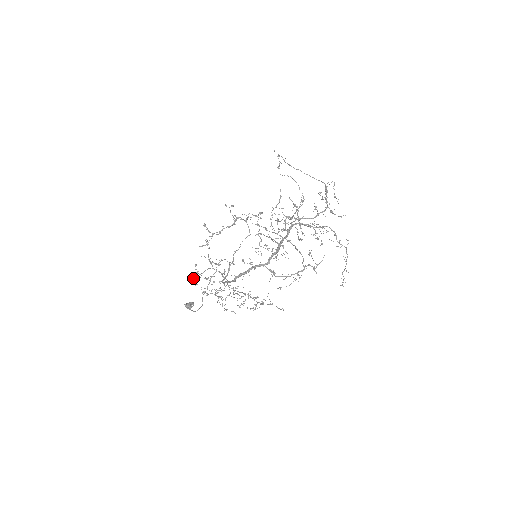
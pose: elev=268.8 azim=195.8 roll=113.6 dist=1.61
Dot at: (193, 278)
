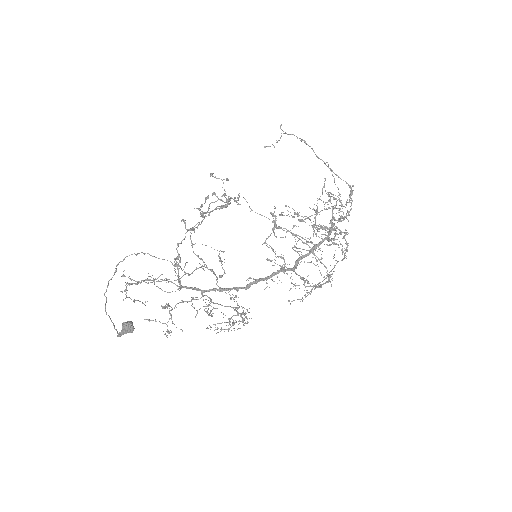
Dot at: occluded
